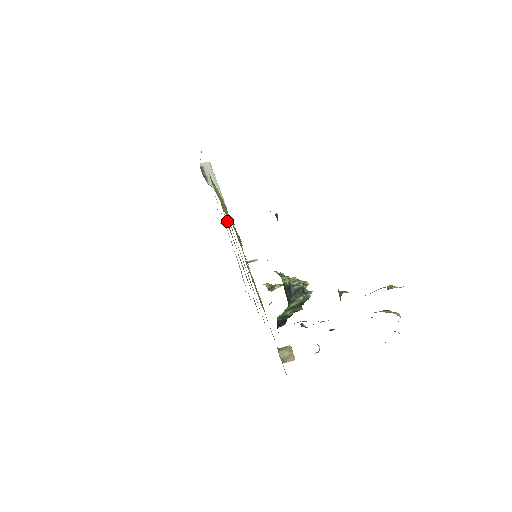
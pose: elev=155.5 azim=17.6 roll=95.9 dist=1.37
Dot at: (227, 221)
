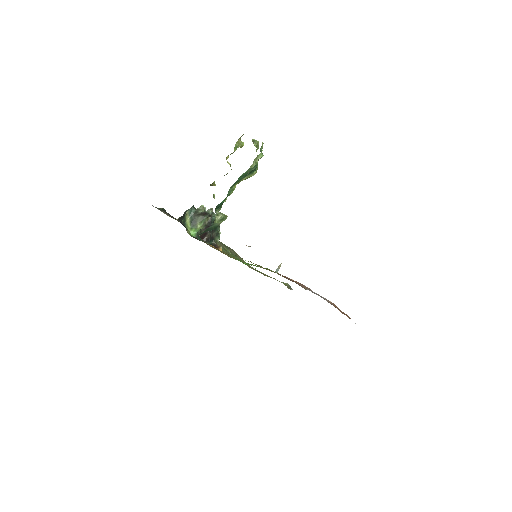
Dot at: occluded
